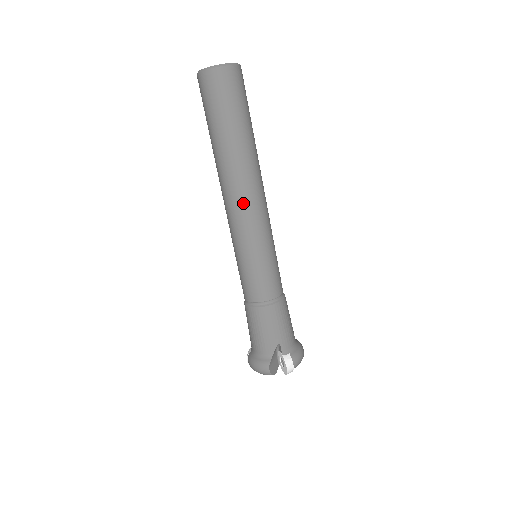
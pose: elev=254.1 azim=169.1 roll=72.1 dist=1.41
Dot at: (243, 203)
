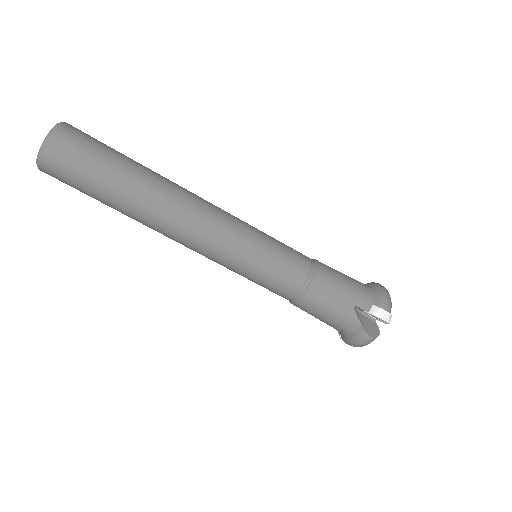
Dot at: (193, 229)
